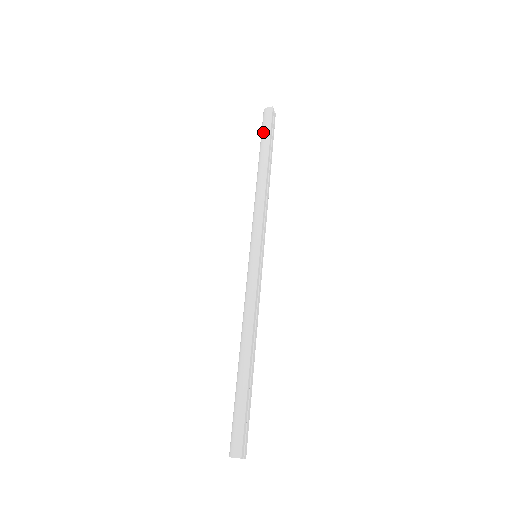
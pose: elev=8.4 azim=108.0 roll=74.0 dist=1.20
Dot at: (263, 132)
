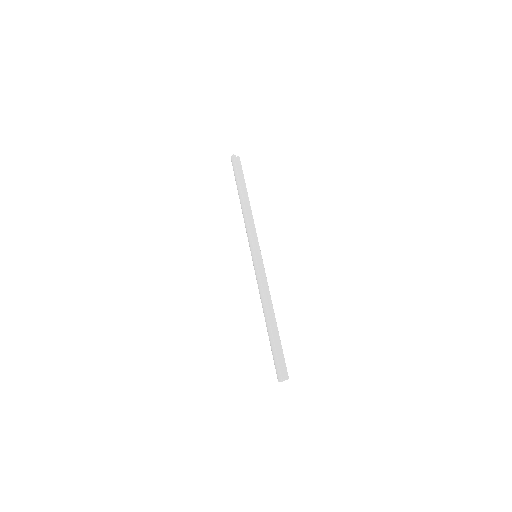
Dot at: (234, 175)
